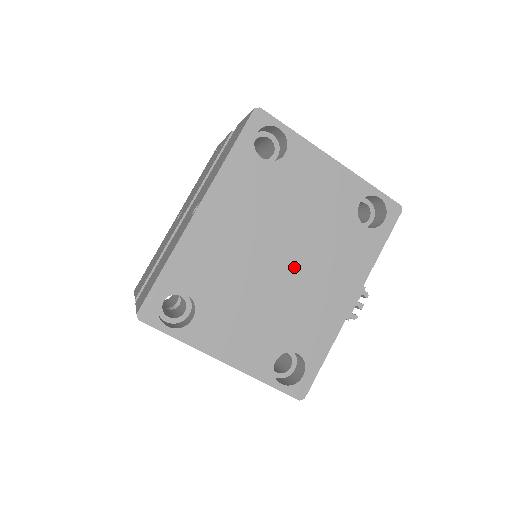
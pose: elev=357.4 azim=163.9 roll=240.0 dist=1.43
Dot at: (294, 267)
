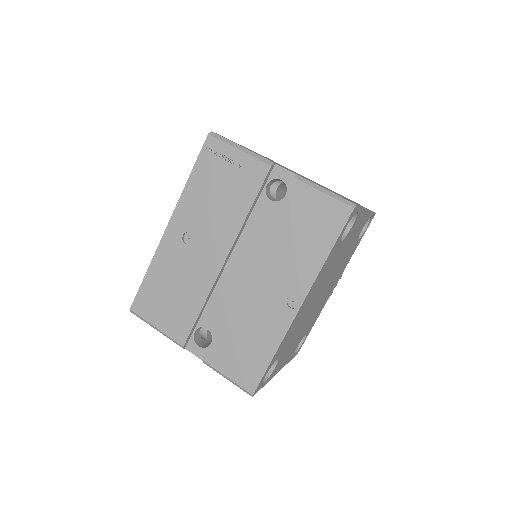
Dot at: (324, 293)
